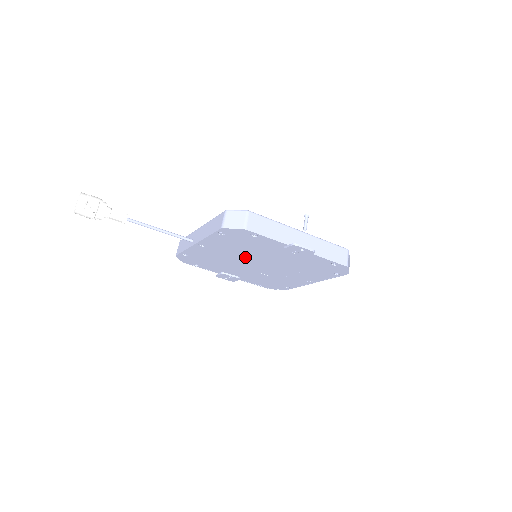
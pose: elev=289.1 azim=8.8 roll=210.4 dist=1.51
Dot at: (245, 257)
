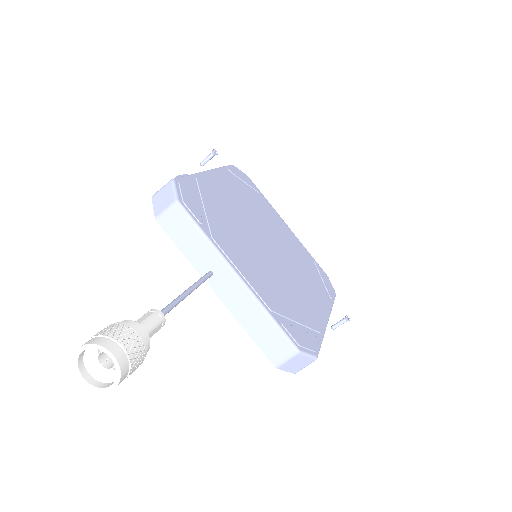
Dot at: occluded
